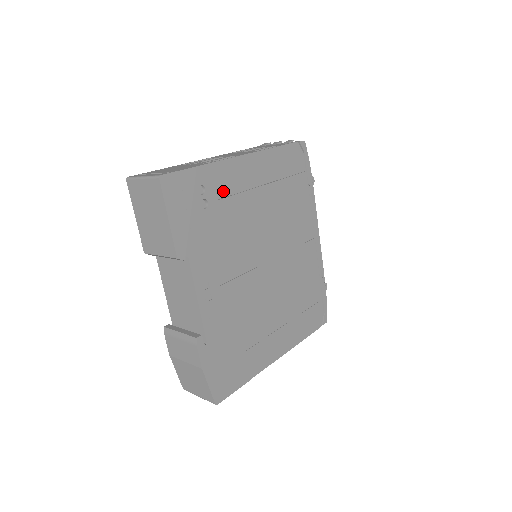
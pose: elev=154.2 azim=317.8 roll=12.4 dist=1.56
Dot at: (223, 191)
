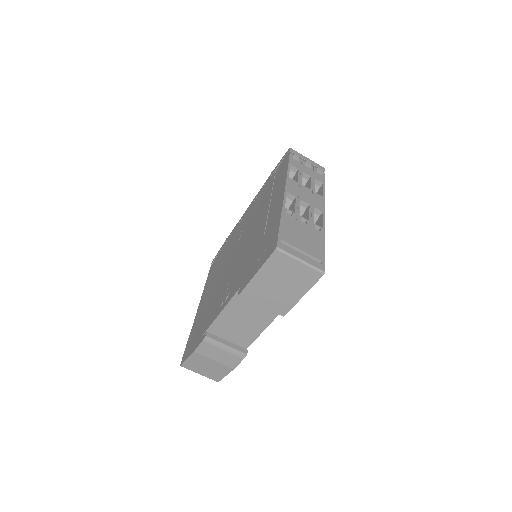
Dot at: occluded
